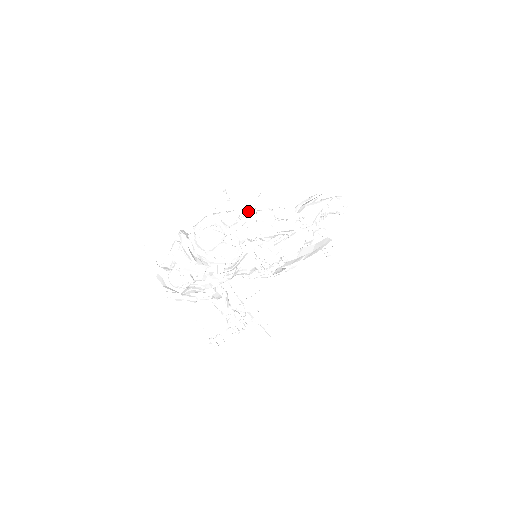
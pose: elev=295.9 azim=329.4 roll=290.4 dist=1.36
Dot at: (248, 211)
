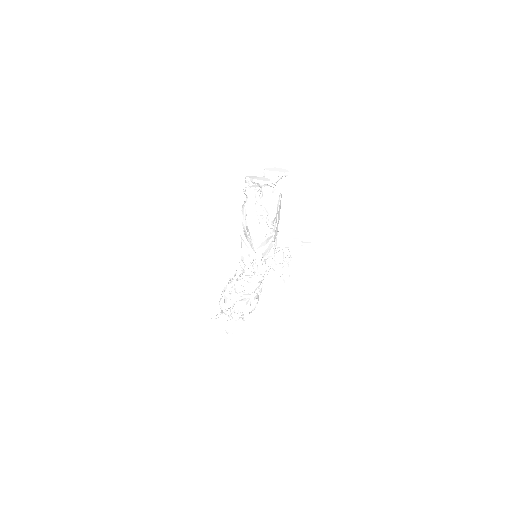
Dot at: occluded
